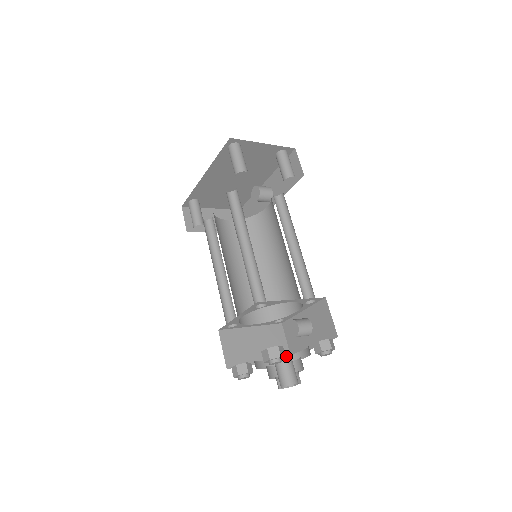
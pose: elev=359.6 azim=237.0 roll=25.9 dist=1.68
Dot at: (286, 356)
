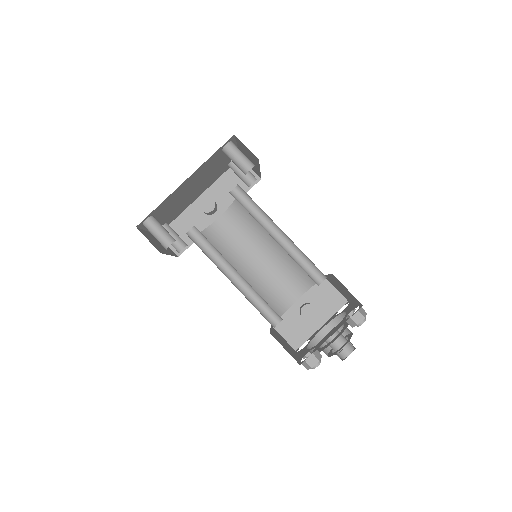
Dot at: (311, 341)
